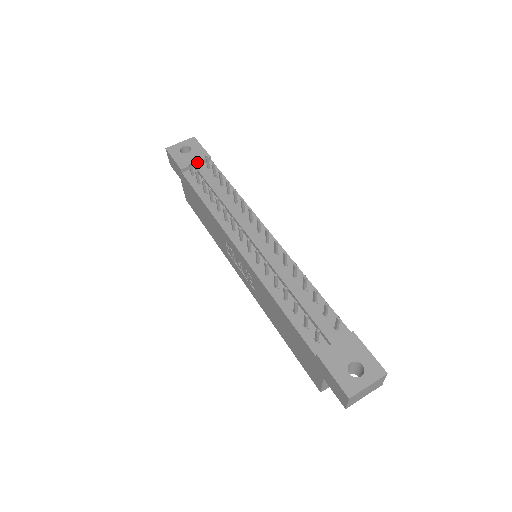
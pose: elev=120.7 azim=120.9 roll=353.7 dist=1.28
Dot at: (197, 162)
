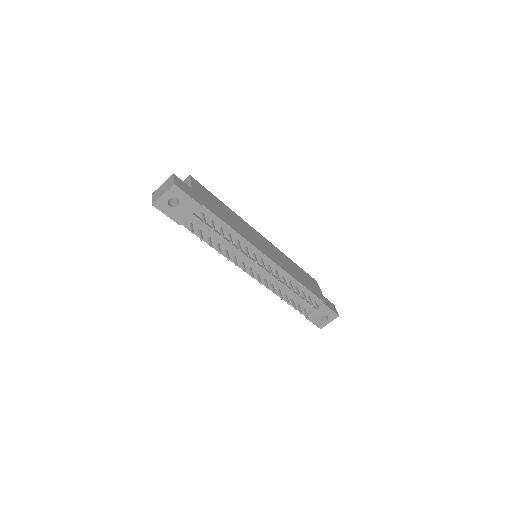
Dot at: (191, 215)
